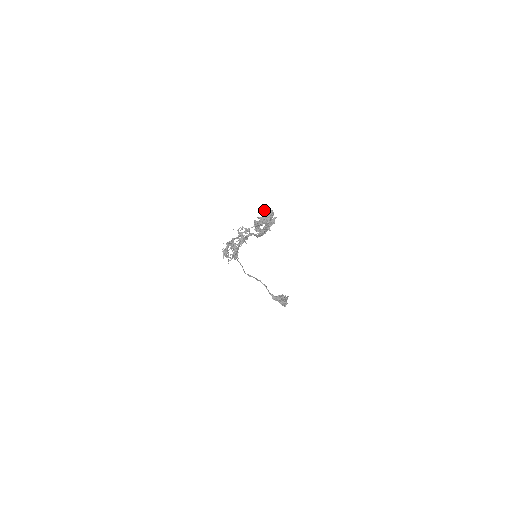
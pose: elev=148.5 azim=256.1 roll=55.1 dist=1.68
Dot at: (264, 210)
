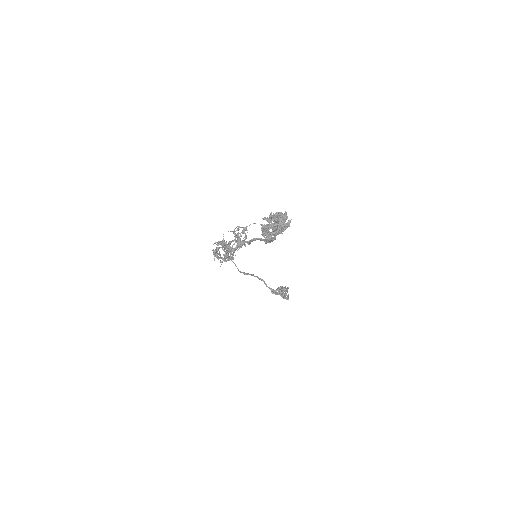
Dot at: (277, 214)
